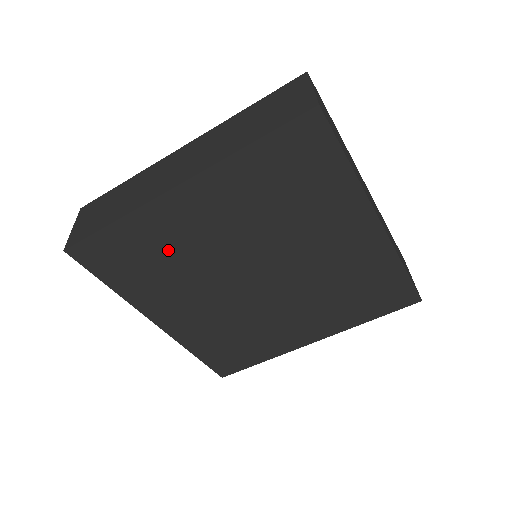
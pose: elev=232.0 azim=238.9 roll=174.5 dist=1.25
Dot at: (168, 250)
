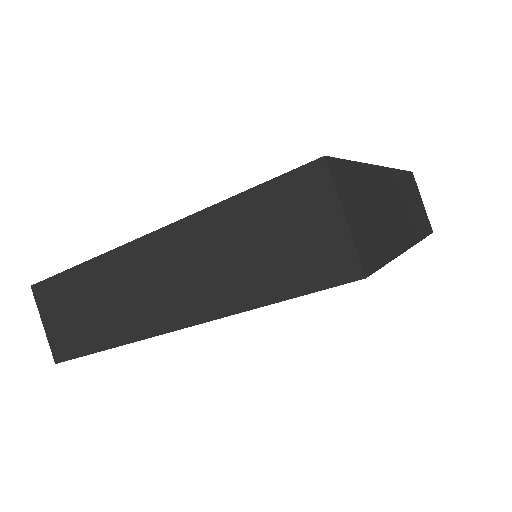
Dot at: occluded
